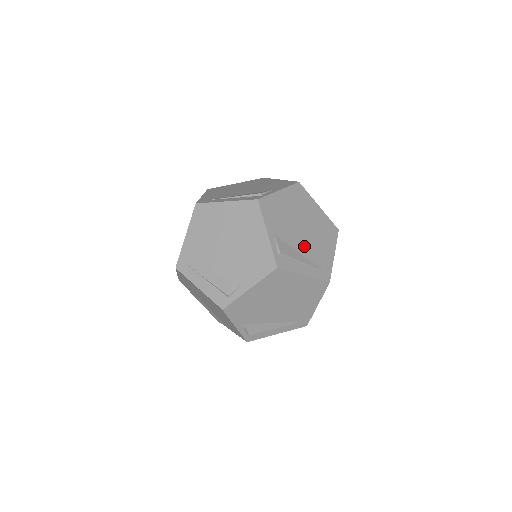
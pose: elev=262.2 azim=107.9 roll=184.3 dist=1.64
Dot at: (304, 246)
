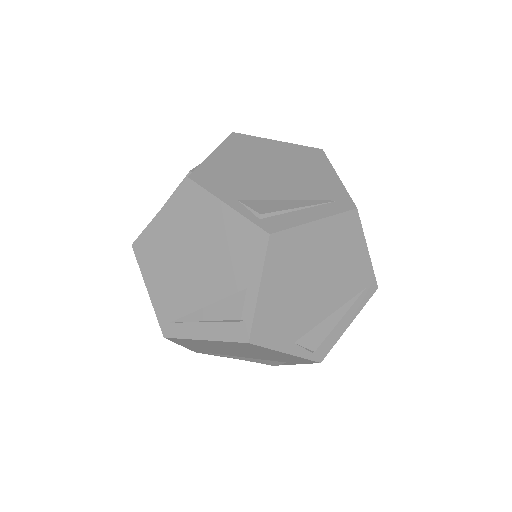
Dot at: (289, 190)
